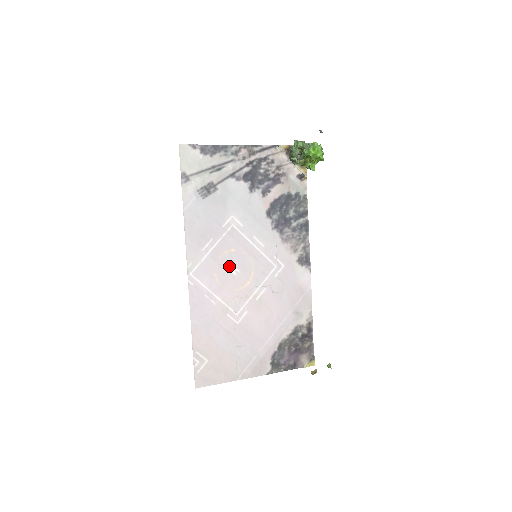
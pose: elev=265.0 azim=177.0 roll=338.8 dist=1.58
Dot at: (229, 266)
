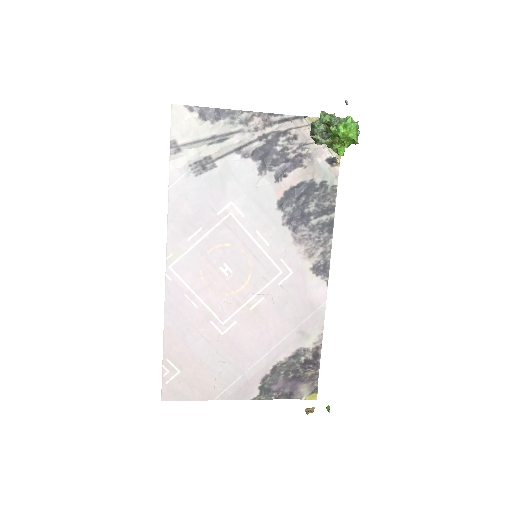
Dot at: (220, 264)
